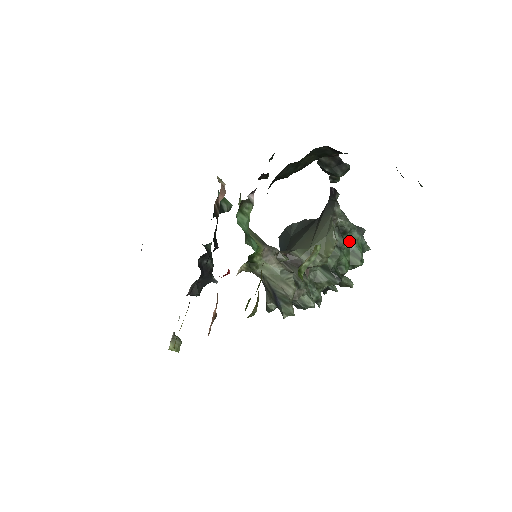
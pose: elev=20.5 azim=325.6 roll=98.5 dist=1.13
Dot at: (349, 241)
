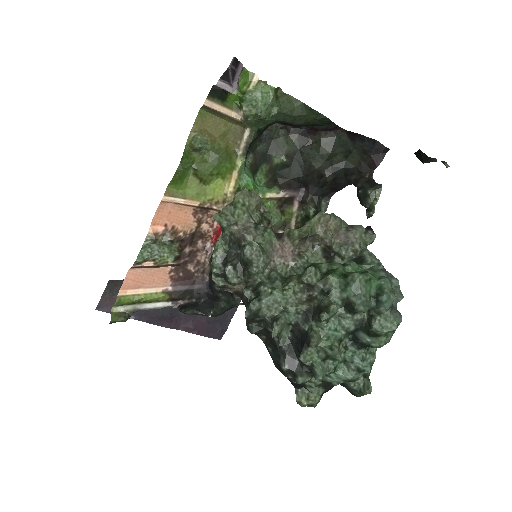
Dot at: occluded
